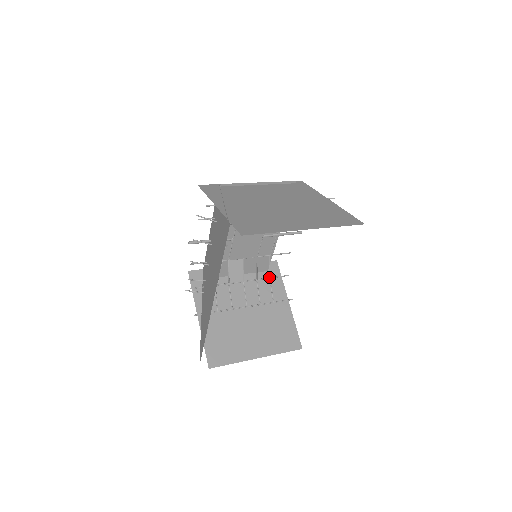
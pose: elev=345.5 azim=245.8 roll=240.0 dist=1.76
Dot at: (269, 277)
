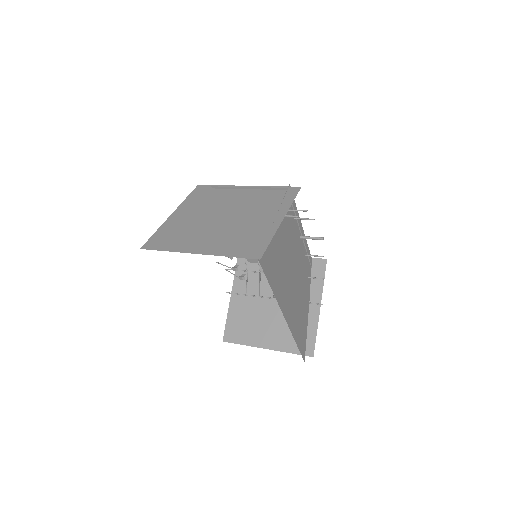
Dot at: occluded
